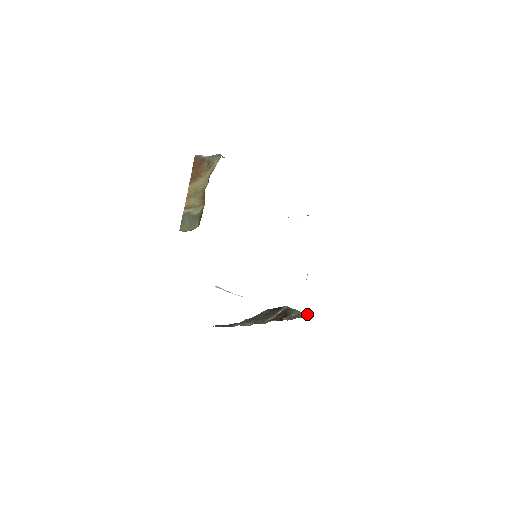
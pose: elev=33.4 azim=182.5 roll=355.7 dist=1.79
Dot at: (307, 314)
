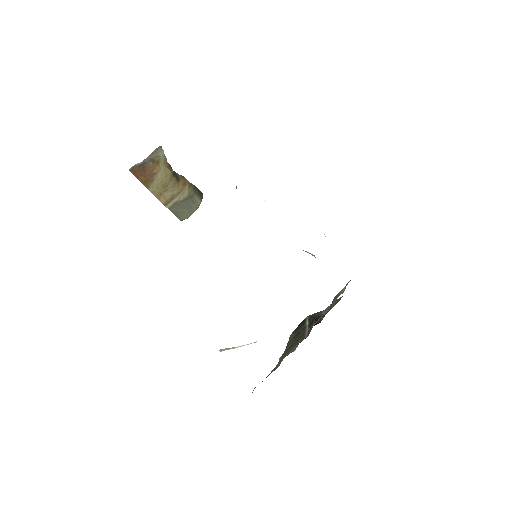
Dot at: (344, 287)
